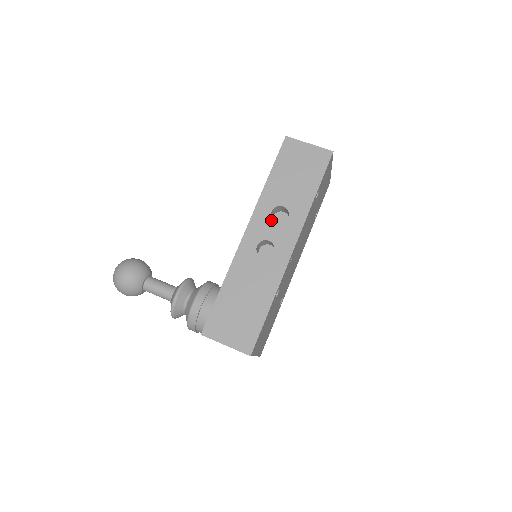
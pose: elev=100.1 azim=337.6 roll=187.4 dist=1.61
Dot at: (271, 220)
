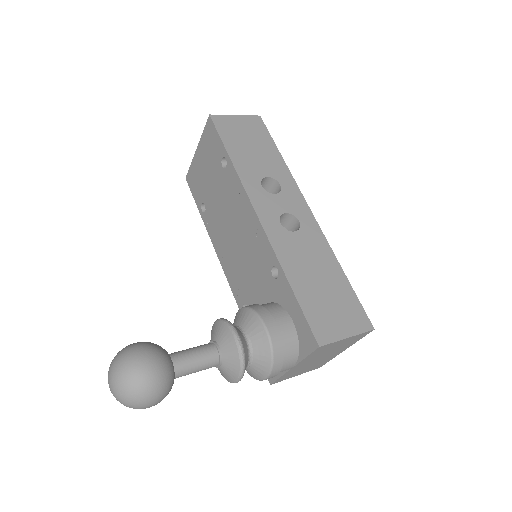
Dot at: (269, 194)
